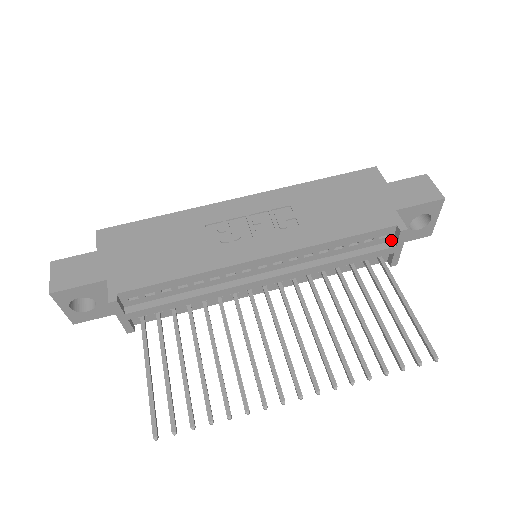
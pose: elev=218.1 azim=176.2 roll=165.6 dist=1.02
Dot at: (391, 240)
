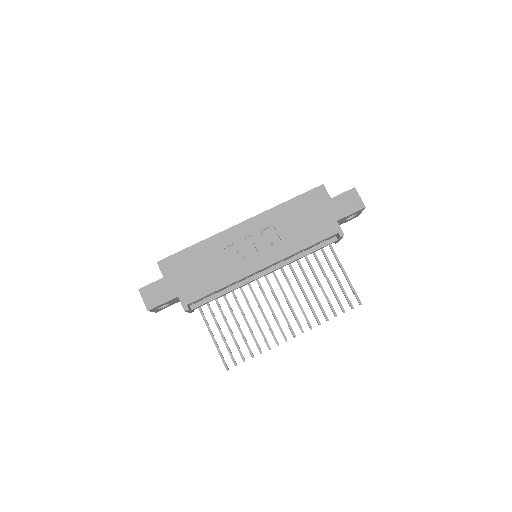
Dot at: (335, 236)
